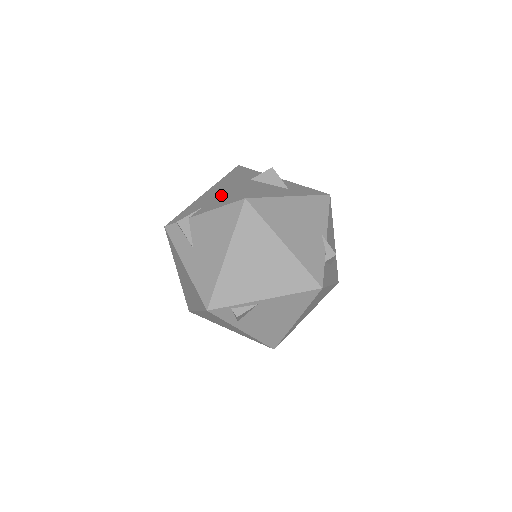
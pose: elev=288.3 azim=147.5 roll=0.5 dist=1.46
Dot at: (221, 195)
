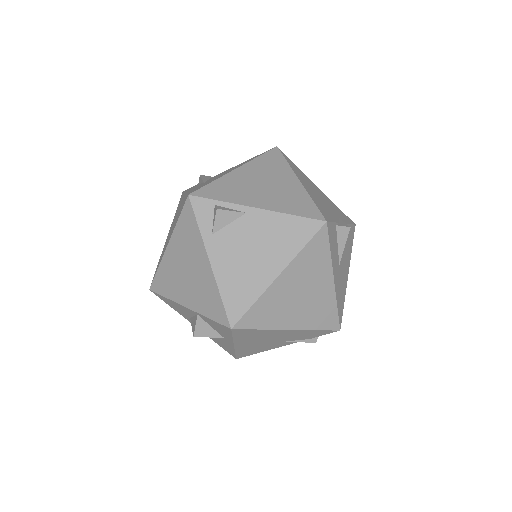
Dot at: occluded
